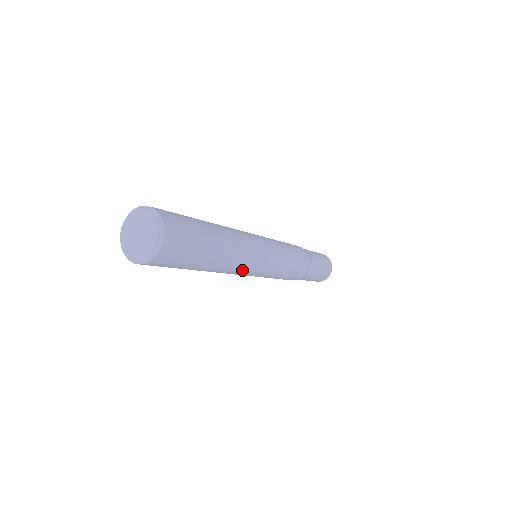
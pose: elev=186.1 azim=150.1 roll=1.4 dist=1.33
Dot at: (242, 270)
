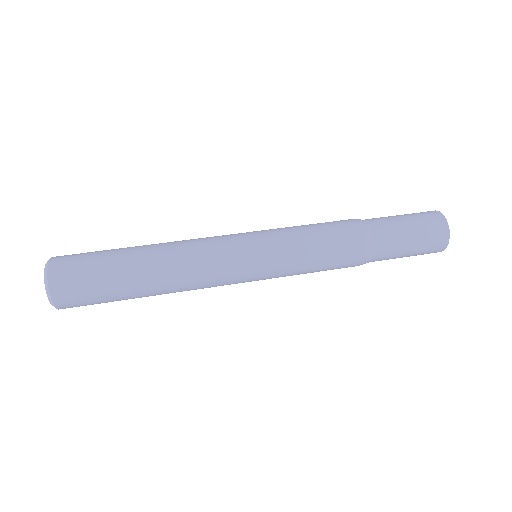
Dot at: (208, 287)
